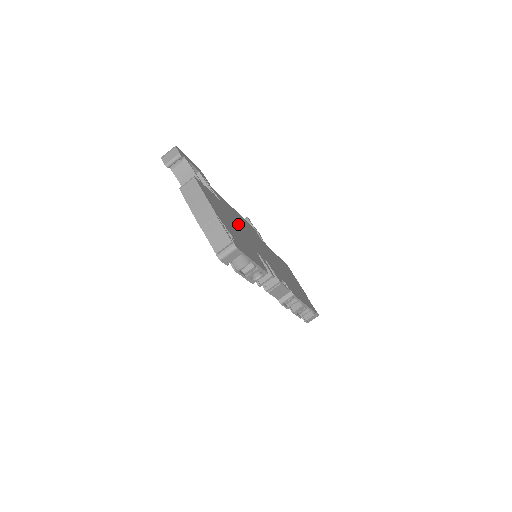
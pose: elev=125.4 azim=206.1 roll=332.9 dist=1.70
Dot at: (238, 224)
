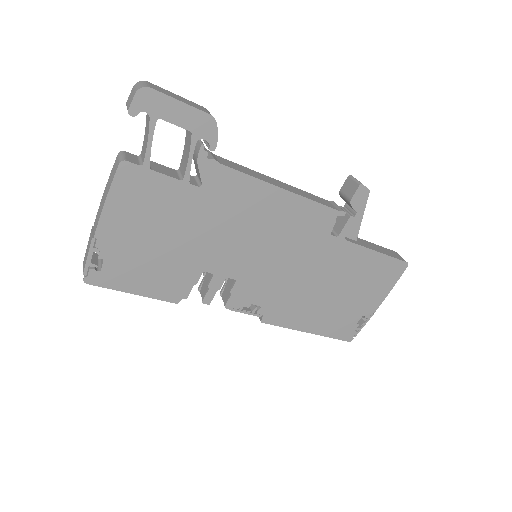
Dot at: (214, 226)
